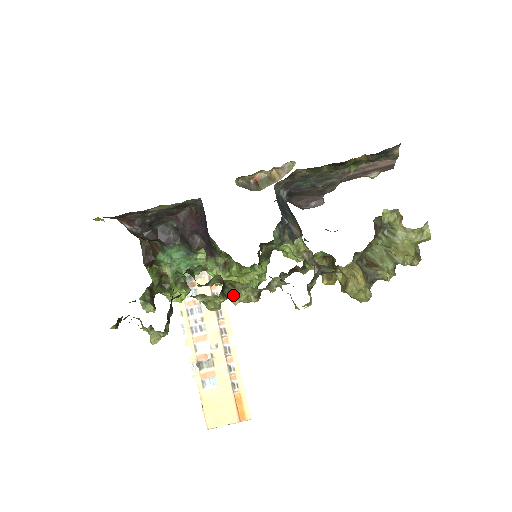
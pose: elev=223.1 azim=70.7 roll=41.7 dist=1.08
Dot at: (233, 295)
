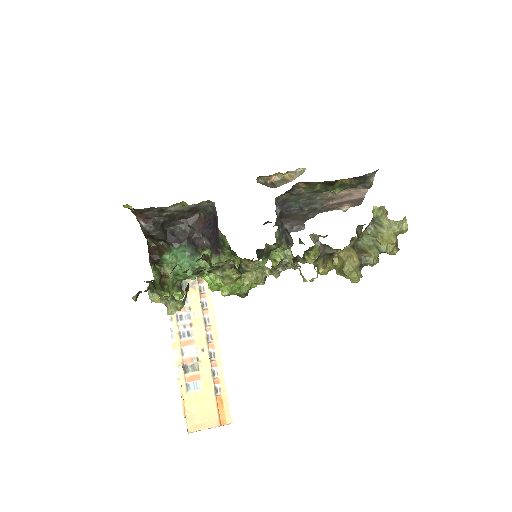
Dot at: (244, 276)
